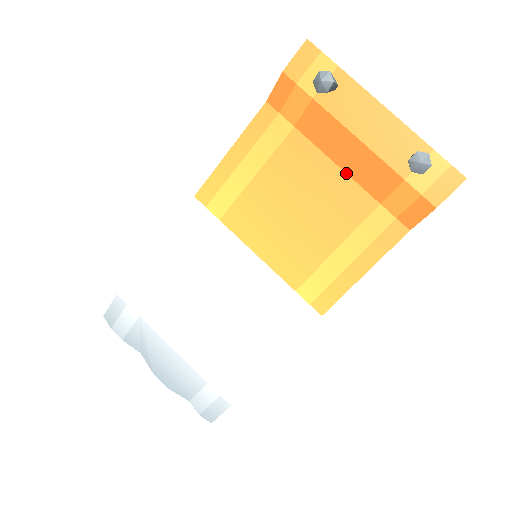
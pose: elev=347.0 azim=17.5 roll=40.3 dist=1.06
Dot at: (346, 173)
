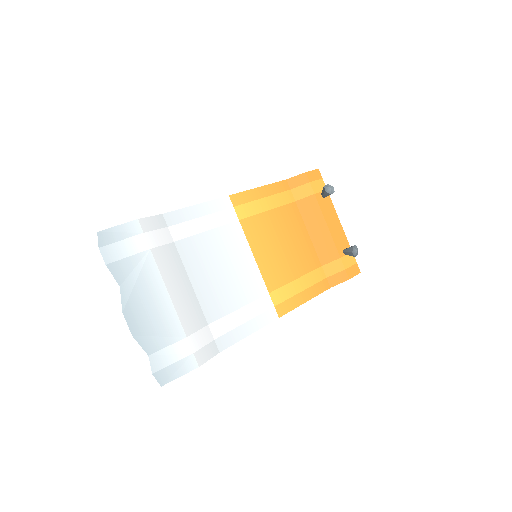
Dot at: (311, 241)
